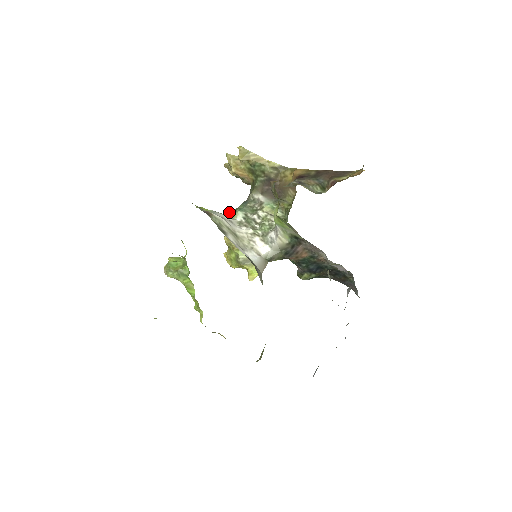
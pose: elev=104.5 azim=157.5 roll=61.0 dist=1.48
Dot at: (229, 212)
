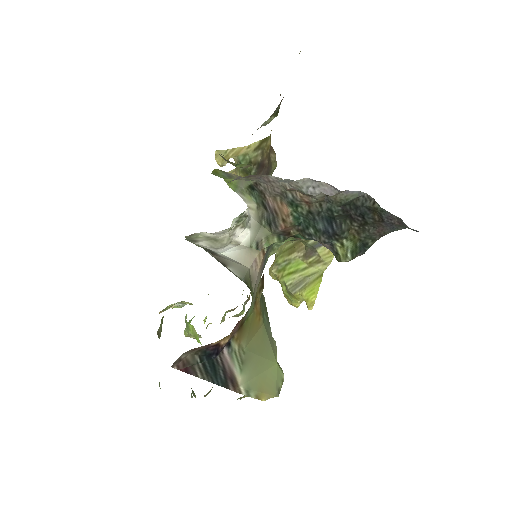
Dot at: occluded
